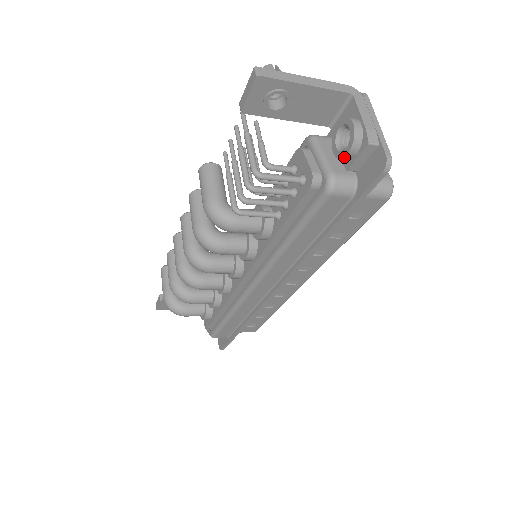
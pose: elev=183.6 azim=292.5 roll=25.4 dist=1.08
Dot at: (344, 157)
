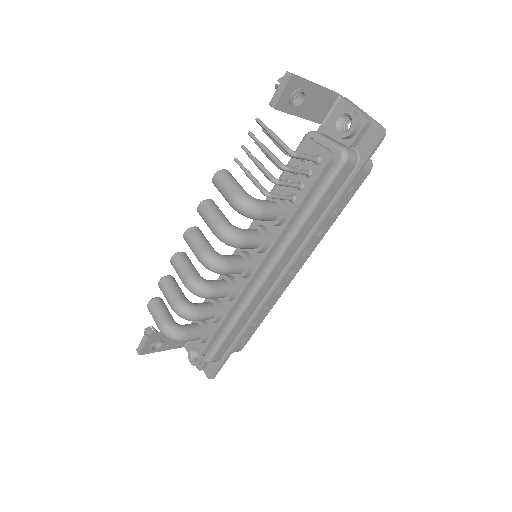
Dot at: (349, 135)
